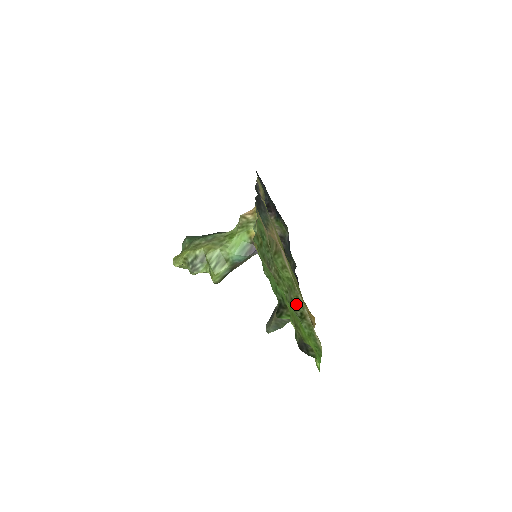
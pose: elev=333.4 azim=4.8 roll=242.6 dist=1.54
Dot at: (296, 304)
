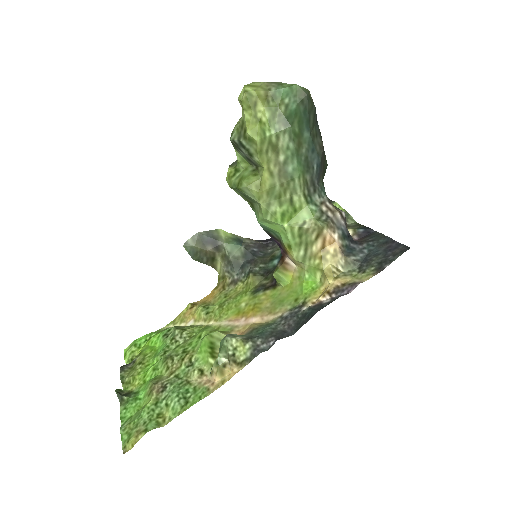
Dot at: (186, 327)
